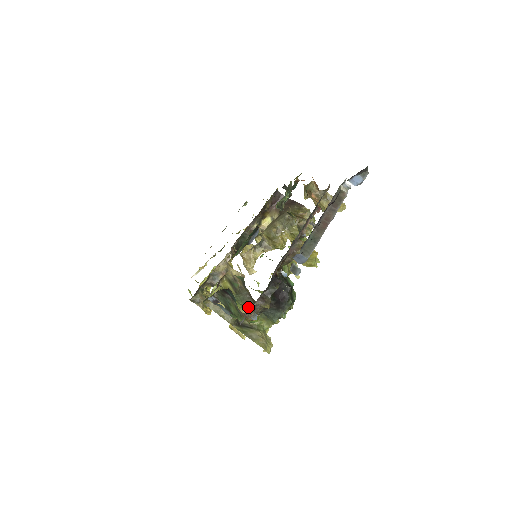
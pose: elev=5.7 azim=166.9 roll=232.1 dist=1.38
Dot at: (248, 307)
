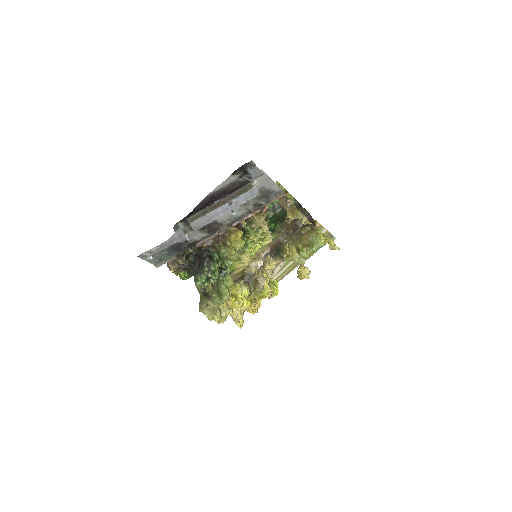
Dot at: occluded
